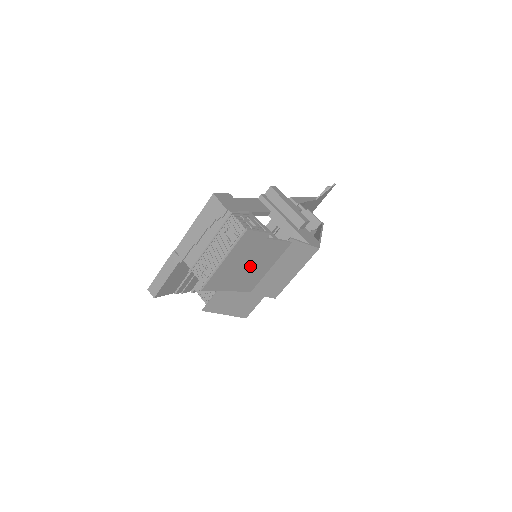
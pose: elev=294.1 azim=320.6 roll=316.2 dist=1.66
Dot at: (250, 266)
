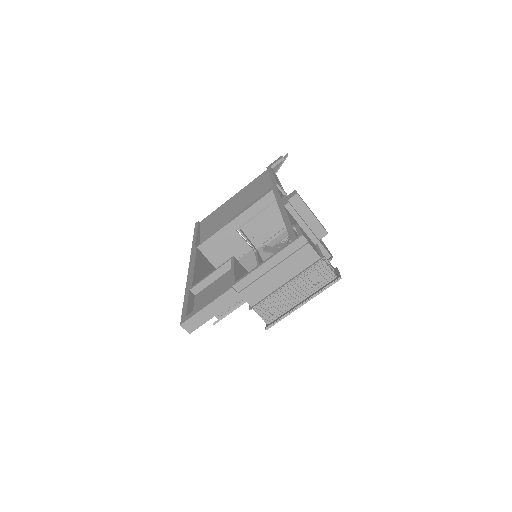
Dot at: occluded
